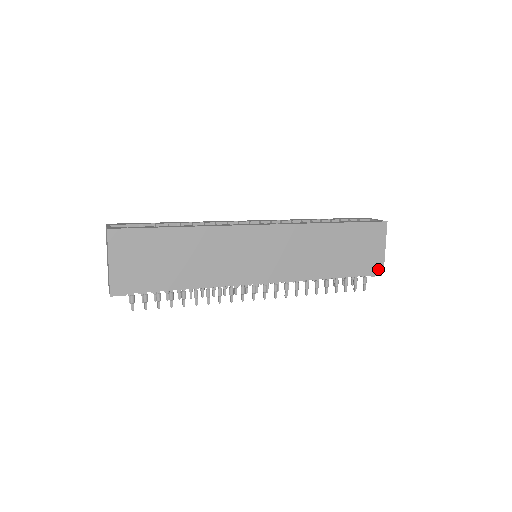
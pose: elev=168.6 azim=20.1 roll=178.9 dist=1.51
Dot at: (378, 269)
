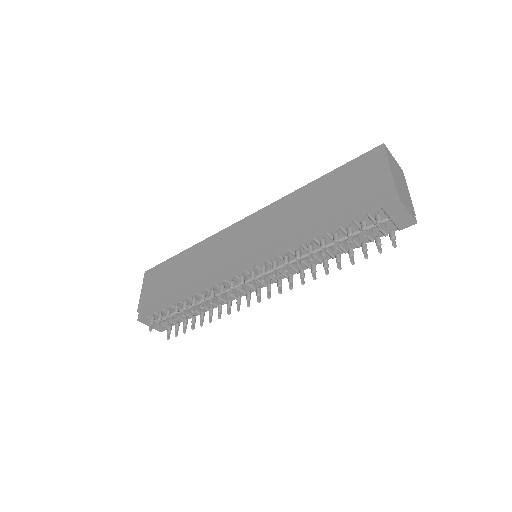
Dot at: (390, 195)
